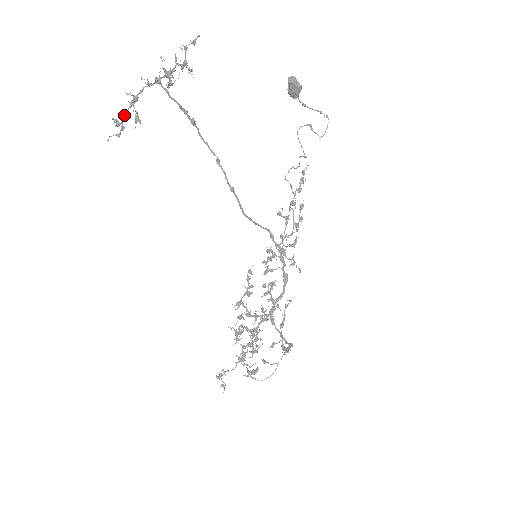
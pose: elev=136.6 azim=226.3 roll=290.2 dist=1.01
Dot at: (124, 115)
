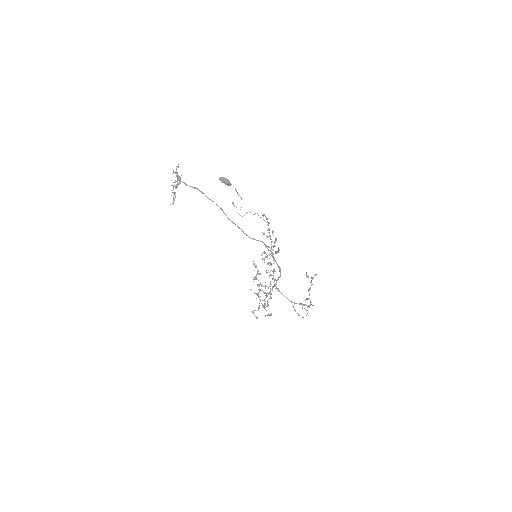
Dot at: (175, 193)
